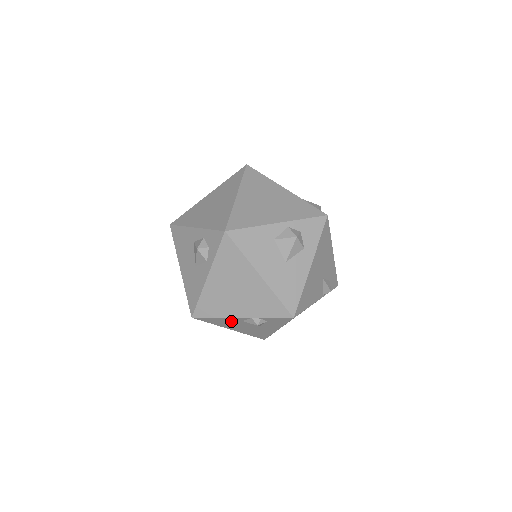
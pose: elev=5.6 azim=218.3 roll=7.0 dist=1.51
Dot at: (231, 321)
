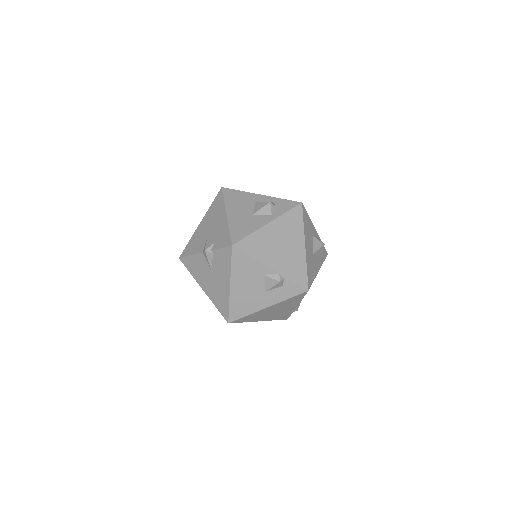
Dot at: (254, 270)
